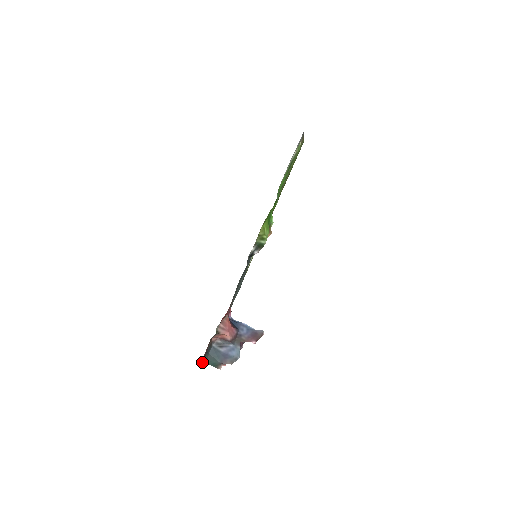
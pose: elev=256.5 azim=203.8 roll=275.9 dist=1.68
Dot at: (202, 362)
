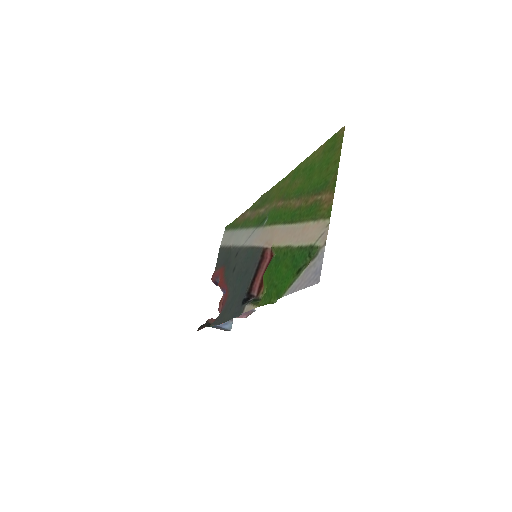
Dot at: (199, 328)
